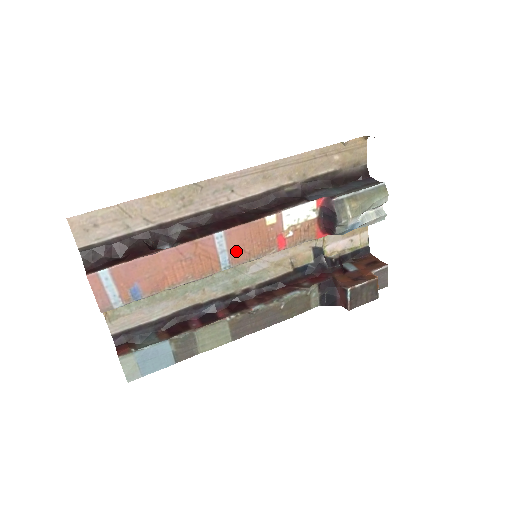
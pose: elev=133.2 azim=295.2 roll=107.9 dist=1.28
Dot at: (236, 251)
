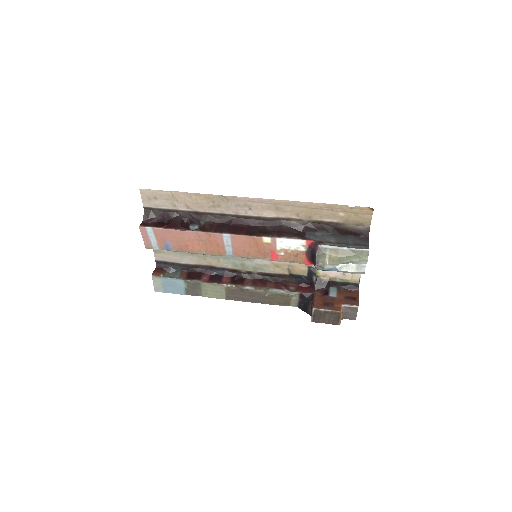
Dot at: (238, 249)
